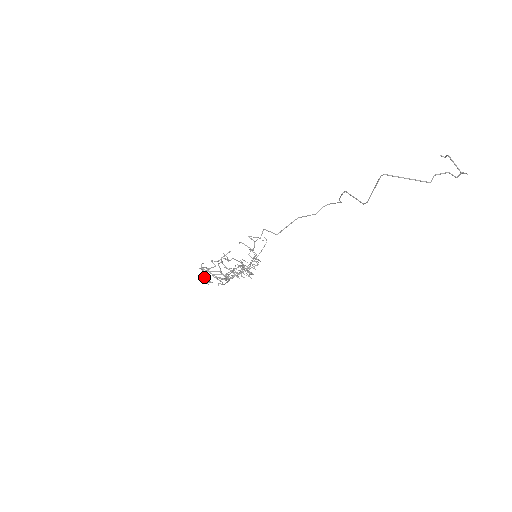
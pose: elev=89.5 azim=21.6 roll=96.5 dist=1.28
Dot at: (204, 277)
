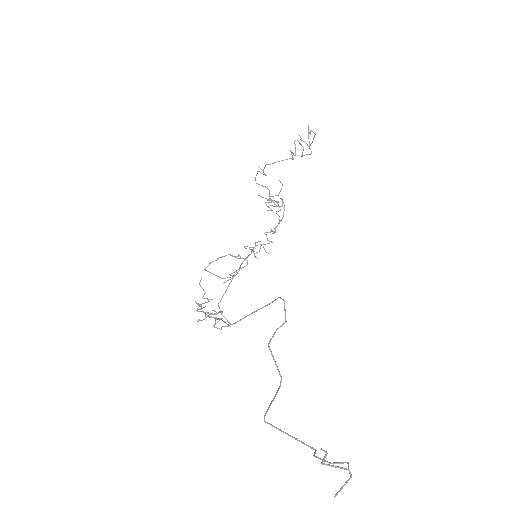
Dot at: (203, 298)
